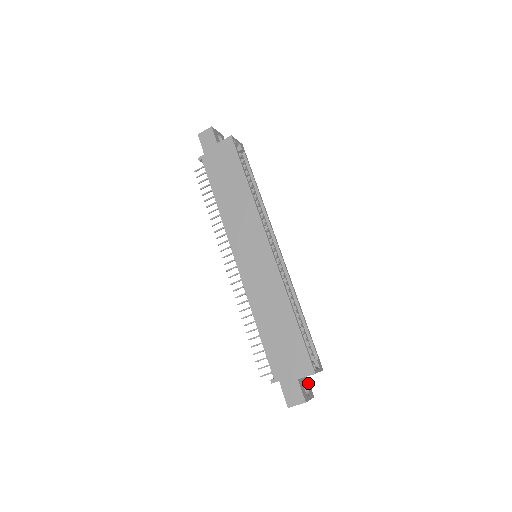
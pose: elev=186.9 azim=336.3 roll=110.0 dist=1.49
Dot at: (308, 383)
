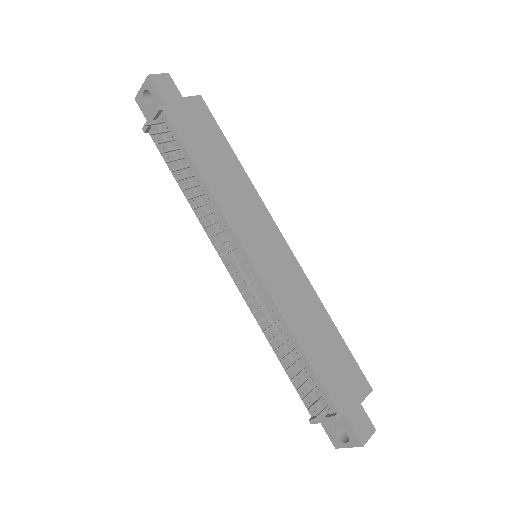
Dot at: occluded
